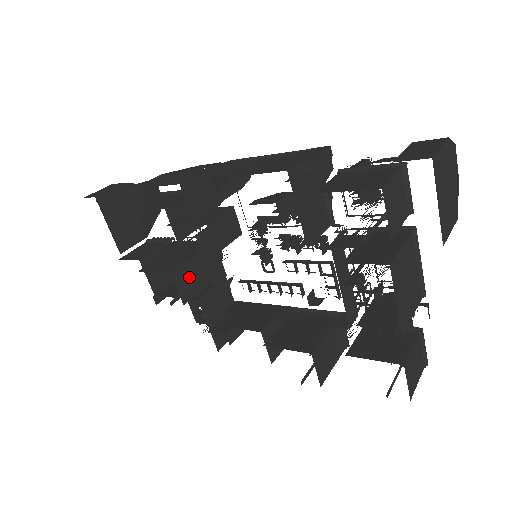
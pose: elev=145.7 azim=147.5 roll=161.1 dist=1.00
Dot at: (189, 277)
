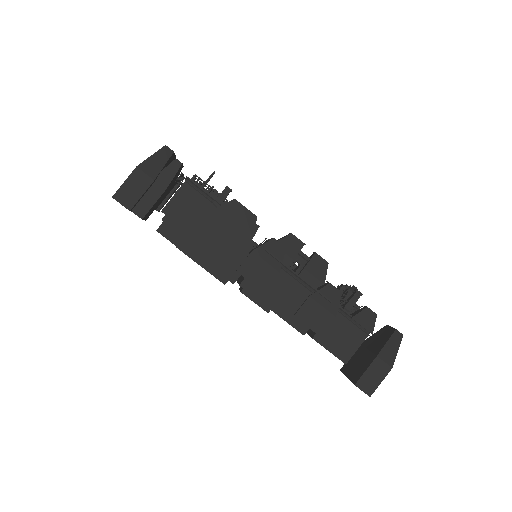
Dot at: occluded
